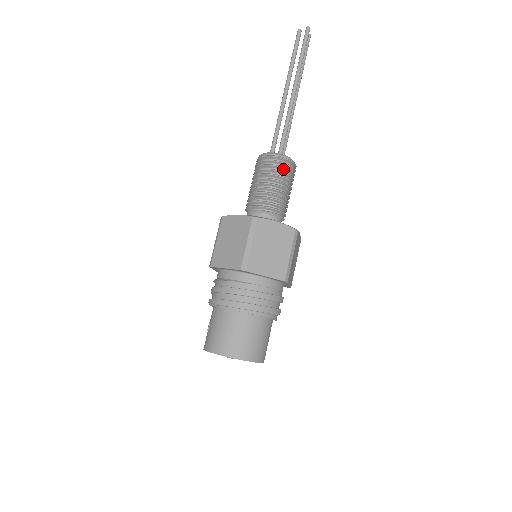
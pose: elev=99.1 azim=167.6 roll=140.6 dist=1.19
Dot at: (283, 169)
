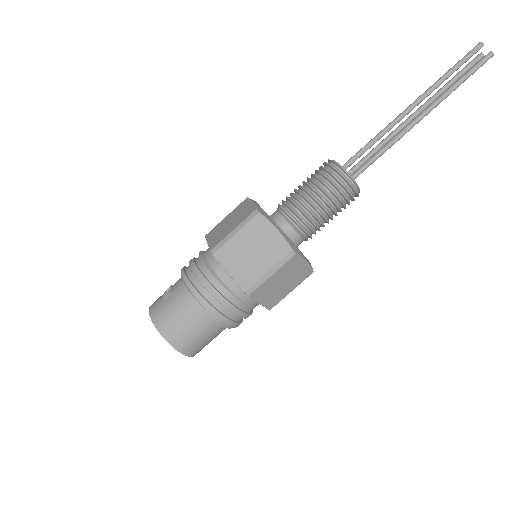
Dot at: (347, 201)
